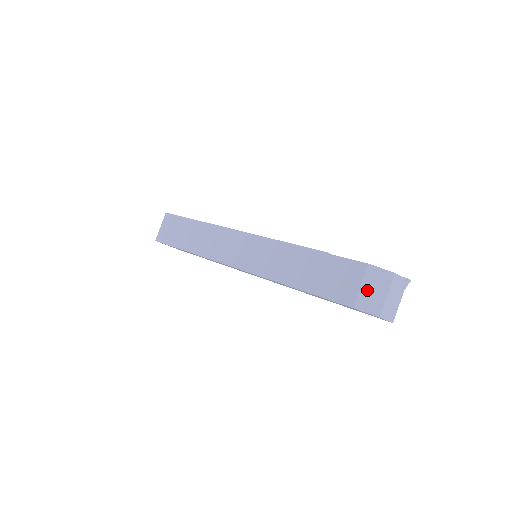
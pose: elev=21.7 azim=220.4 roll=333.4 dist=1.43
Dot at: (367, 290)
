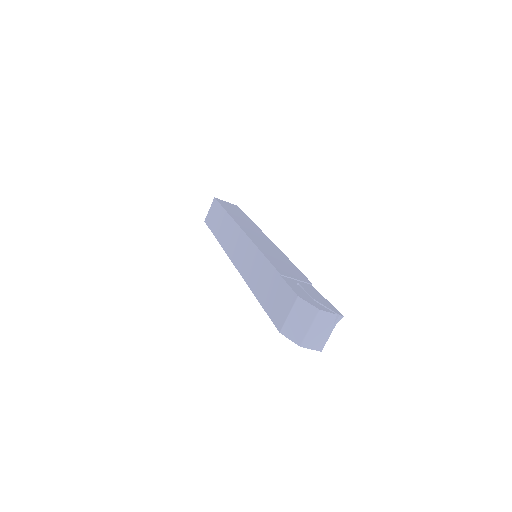
Dot at: (293, 319)
